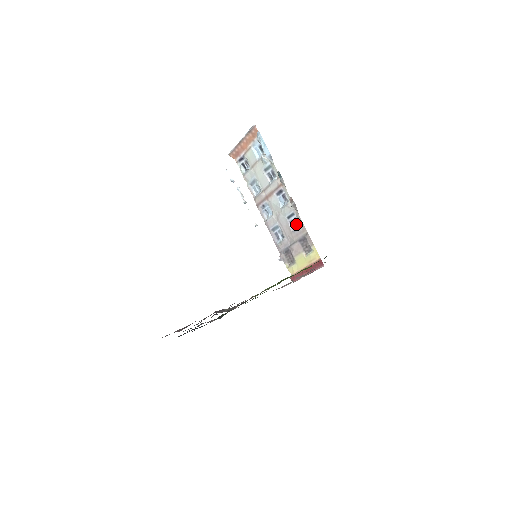
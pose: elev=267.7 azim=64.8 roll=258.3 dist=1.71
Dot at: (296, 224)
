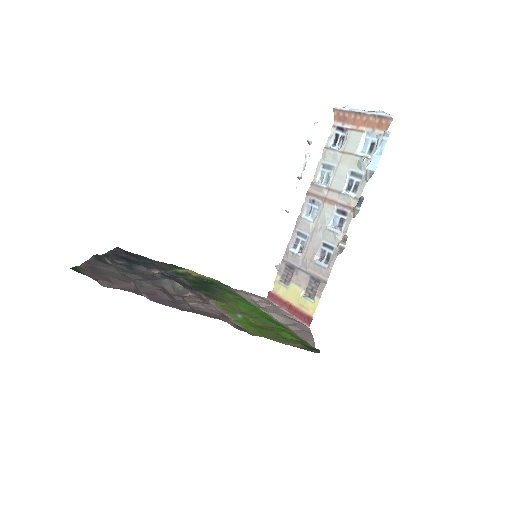
Dot at: (325, 259)
